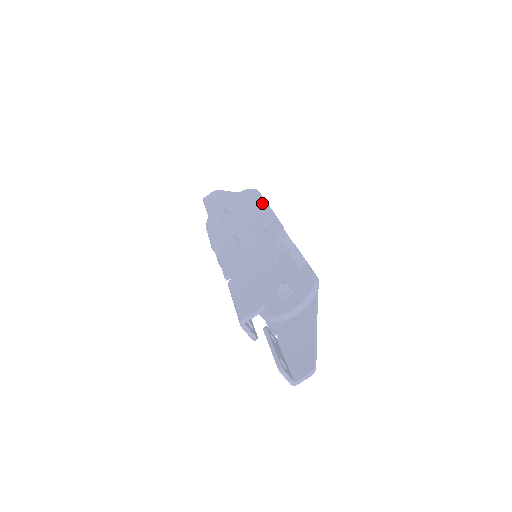
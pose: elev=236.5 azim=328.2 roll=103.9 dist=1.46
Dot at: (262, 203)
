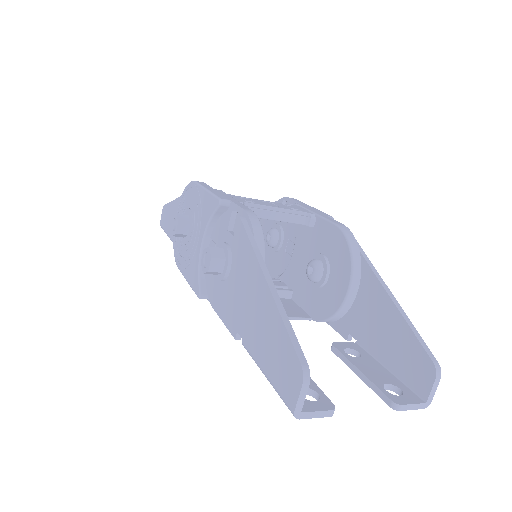
Dot at: (208, 198)
